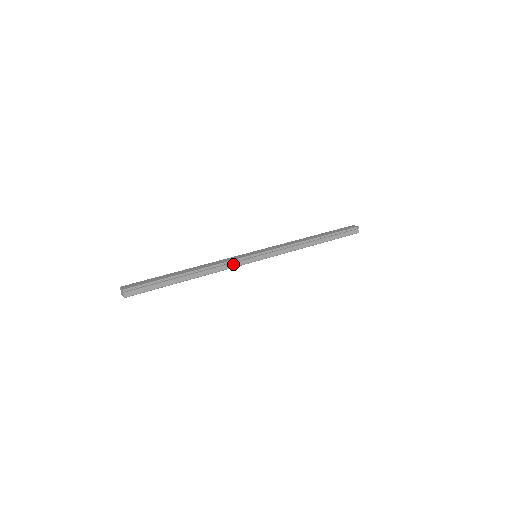
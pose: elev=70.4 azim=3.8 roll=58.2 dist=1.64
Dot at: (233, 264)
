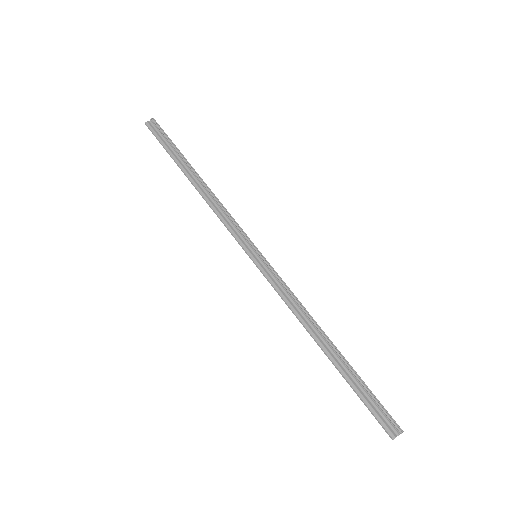
Dot at: (230, 224)
